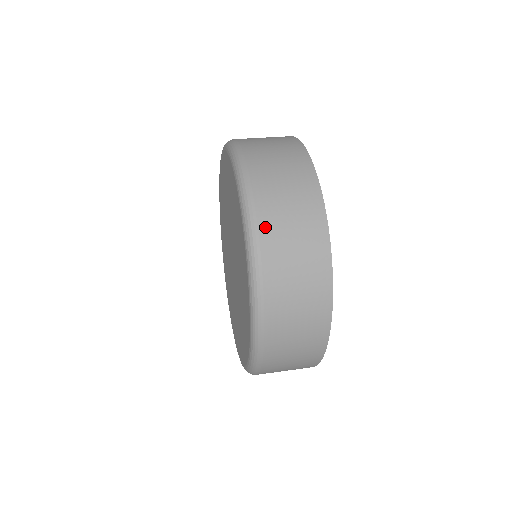
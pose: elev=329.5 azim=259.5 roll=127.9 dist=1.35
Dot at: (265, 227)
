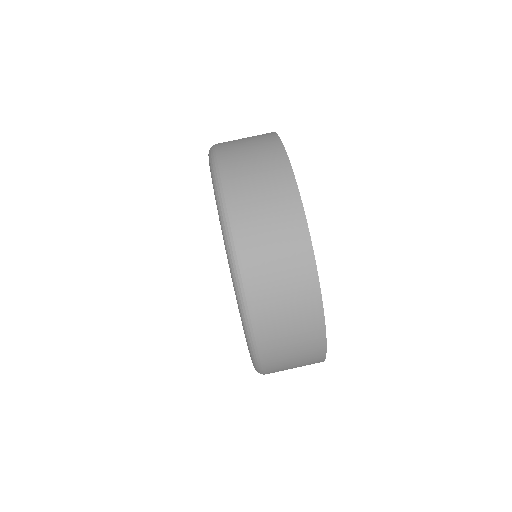
Dot at: (269, 360)
